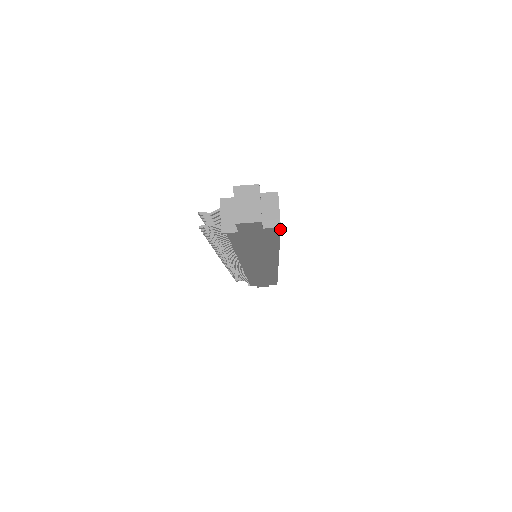
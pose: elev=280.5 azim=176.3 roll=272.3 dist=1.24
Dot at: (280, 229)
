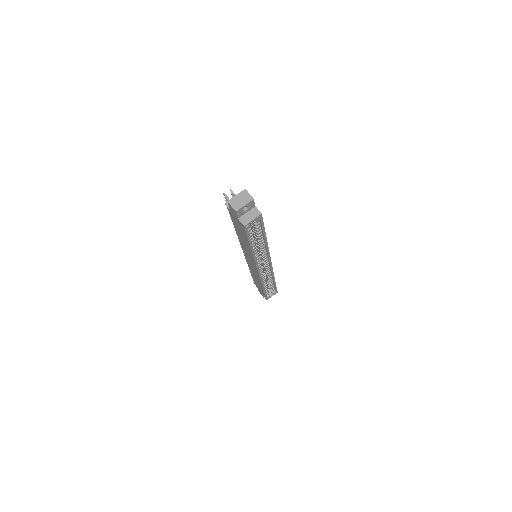
Dot at: (245, 228)
